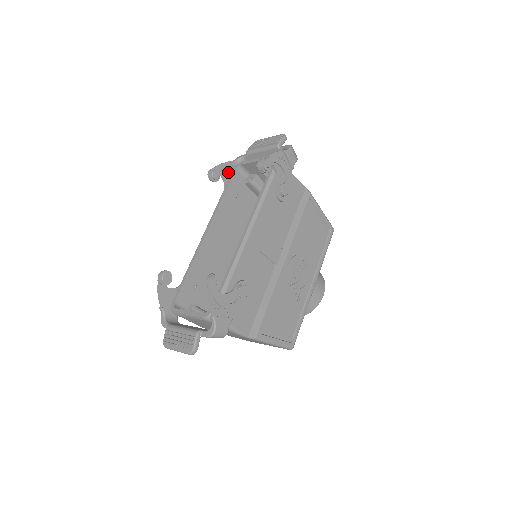
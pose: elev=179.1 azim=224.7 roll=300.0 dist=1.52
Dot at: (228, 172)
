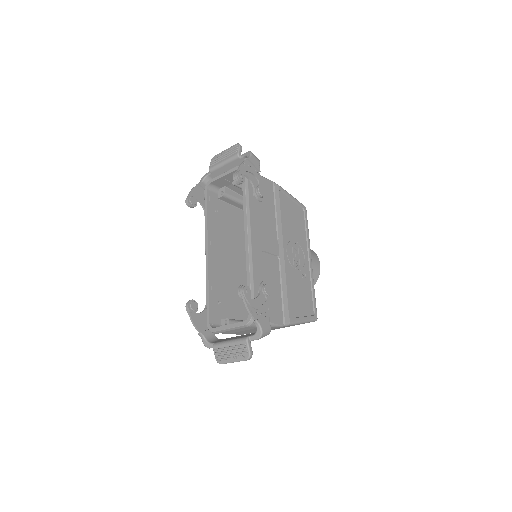
Dot at: (200, 194)
